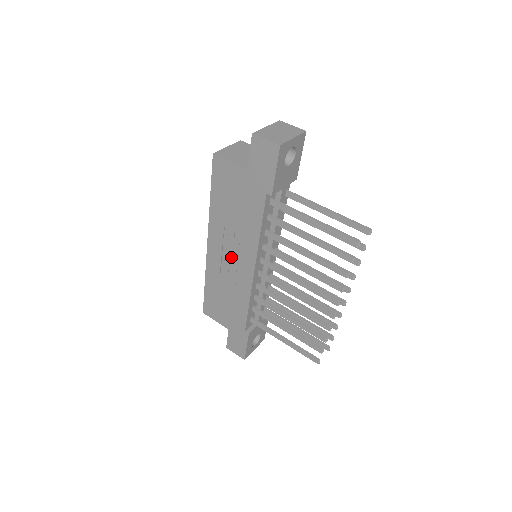
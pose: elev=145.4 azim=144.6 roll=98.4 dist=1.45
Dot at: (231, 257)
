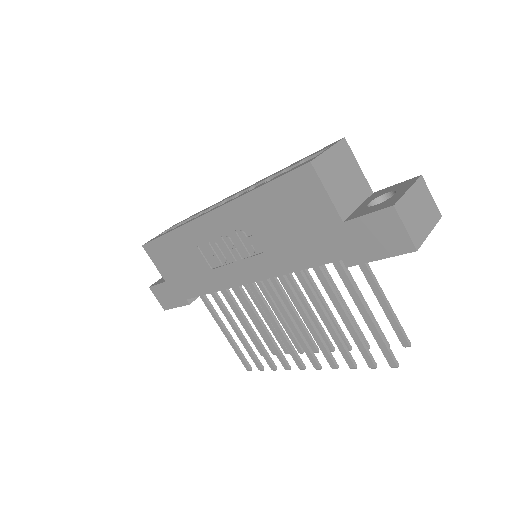
Dot at: (229, 250)
